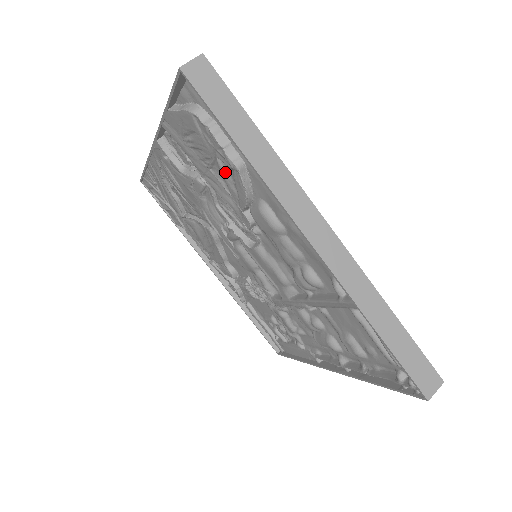
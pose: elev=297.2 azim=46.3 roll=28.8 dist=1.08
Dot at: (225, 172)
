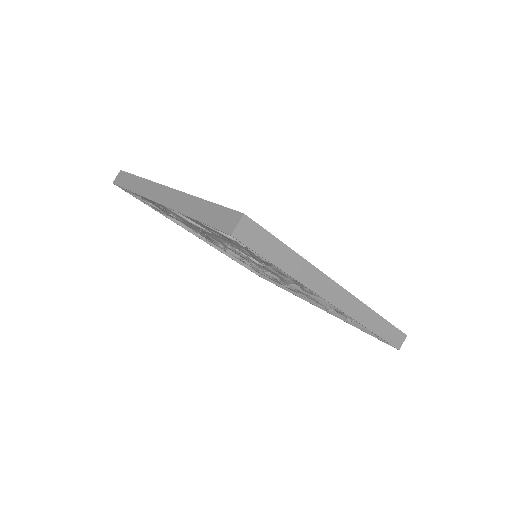
Dot at: occluded
